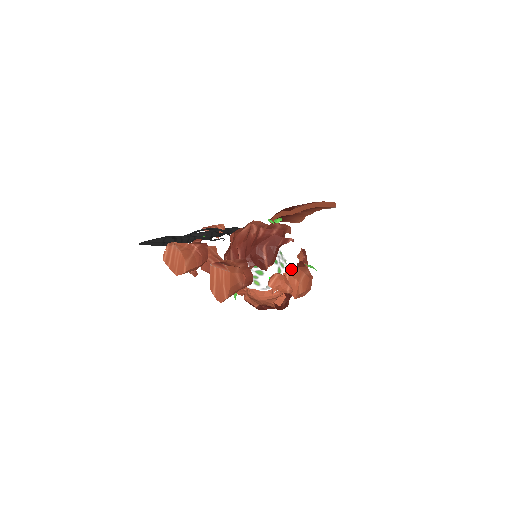
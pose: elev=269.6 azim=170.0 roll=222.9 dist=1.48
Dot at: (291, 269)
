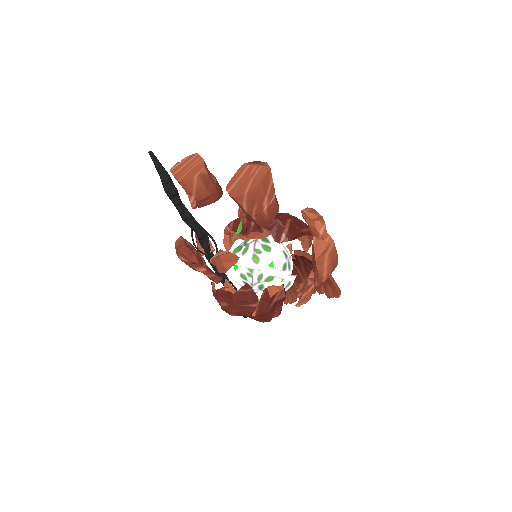
Dot at: occluded
